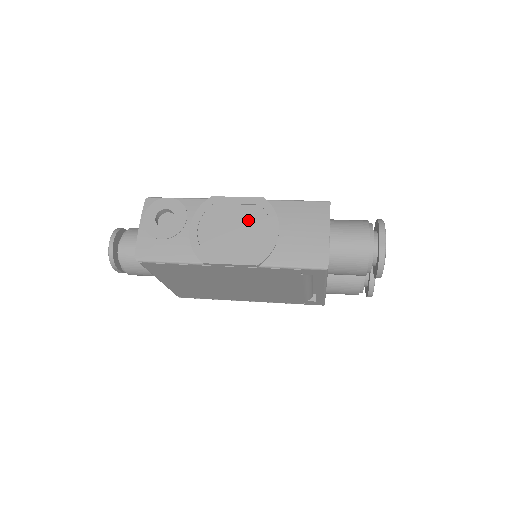
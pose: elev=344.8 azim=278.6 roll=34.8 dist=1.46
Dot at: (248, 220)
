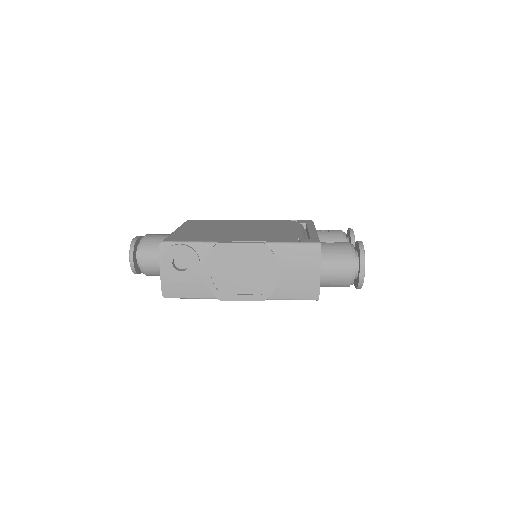
Dot at: (252, 263)
